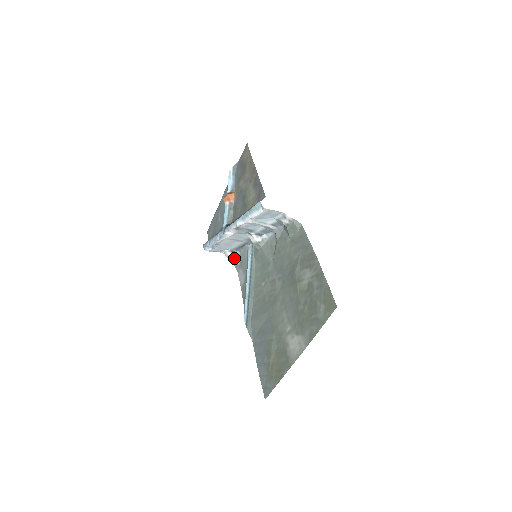
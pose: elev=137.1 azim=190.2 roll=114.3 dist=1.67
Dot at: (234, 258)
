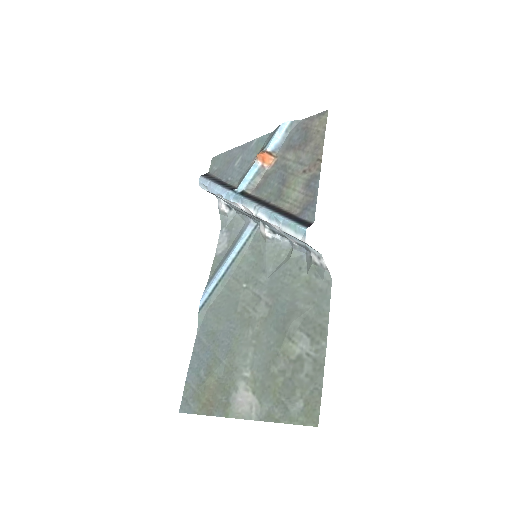
Dot at: (226, 214)
